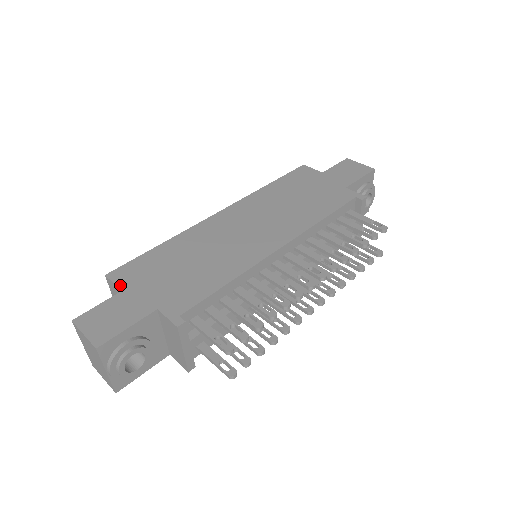
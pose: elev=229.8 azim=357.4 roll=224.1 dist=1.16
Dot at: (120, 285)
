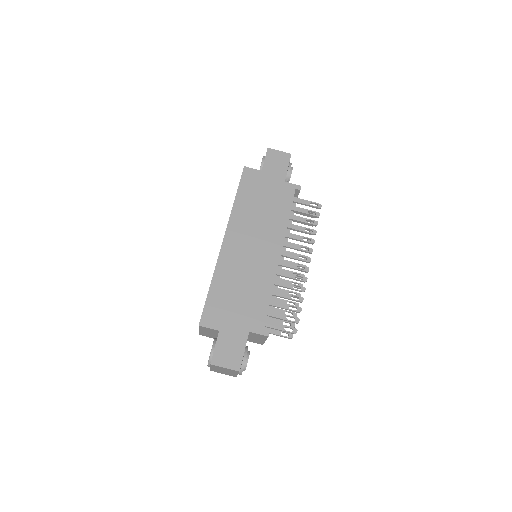
Dot at: (215, 328)
